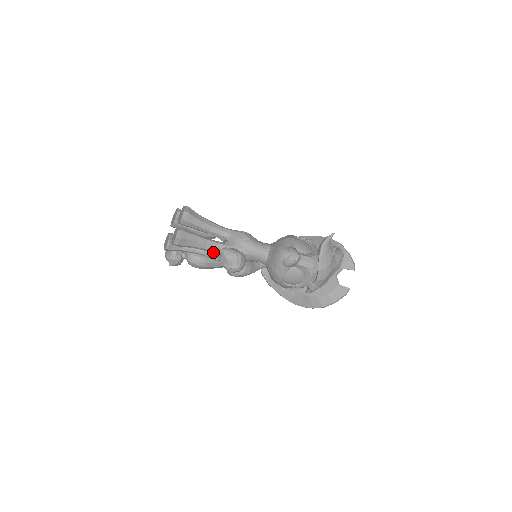
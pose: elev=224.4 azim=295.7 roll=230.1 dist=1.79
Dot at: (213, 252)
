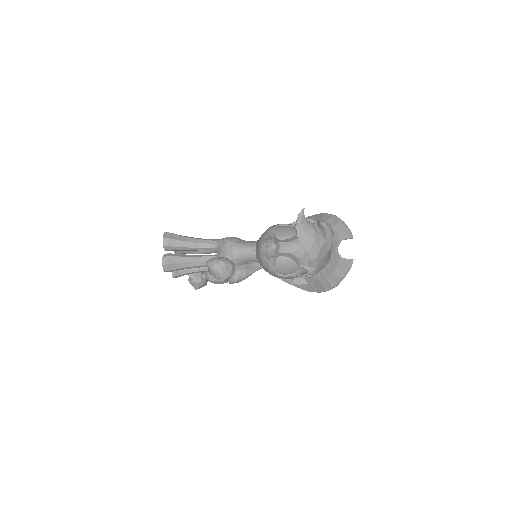
Dot at: occluded
